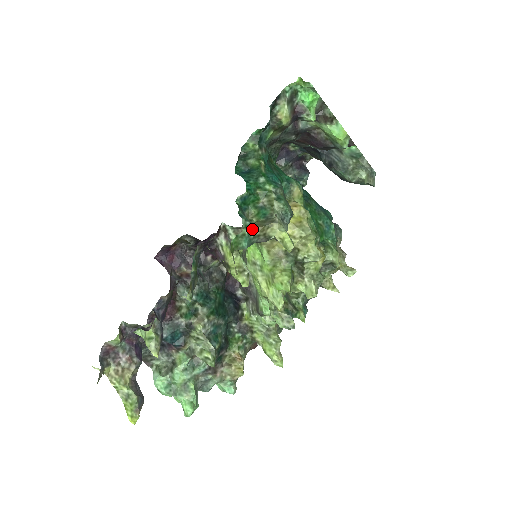
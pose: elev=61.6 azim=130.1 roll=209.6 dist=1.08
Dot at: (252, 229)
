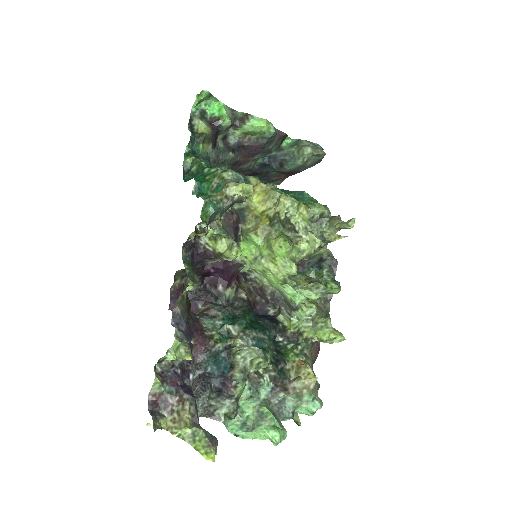
Dot at: (212, 197)
